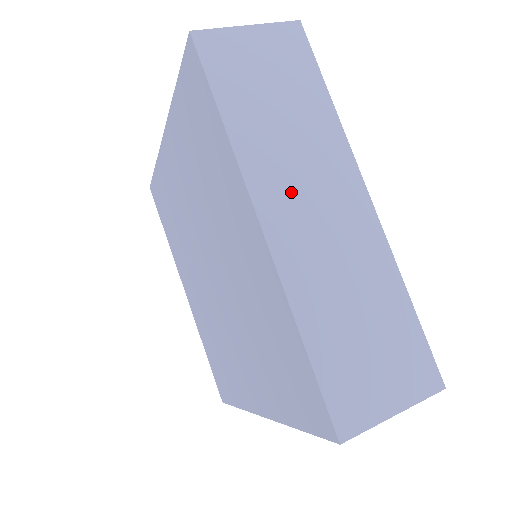
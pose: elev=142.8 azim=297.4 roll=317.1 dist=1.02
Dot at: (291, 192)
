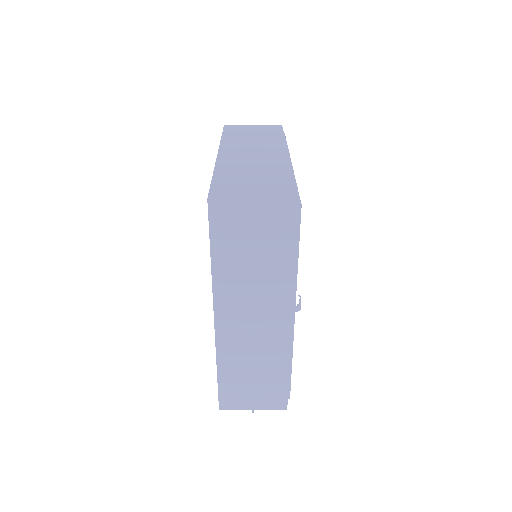
Dot at: (242, 150)
